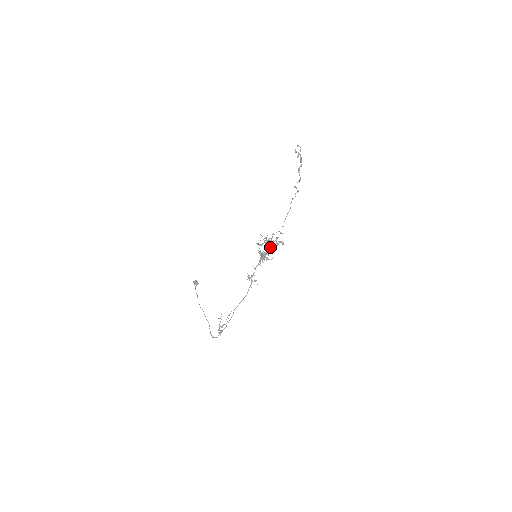
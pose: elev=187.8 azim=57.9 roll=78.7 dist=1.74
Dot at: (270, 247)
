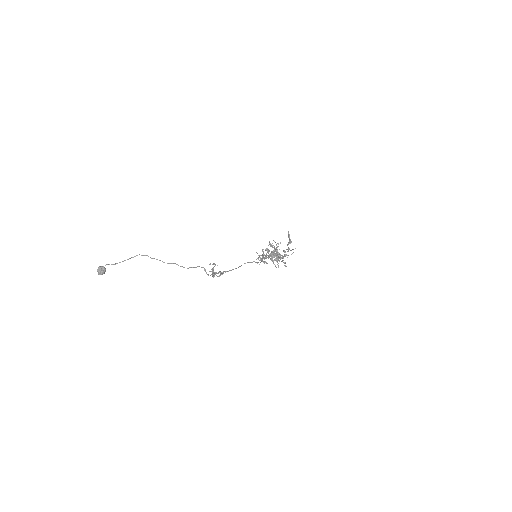
Dot at: occluded
